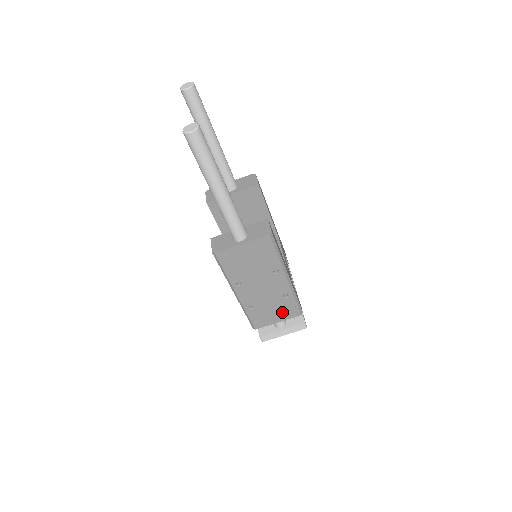
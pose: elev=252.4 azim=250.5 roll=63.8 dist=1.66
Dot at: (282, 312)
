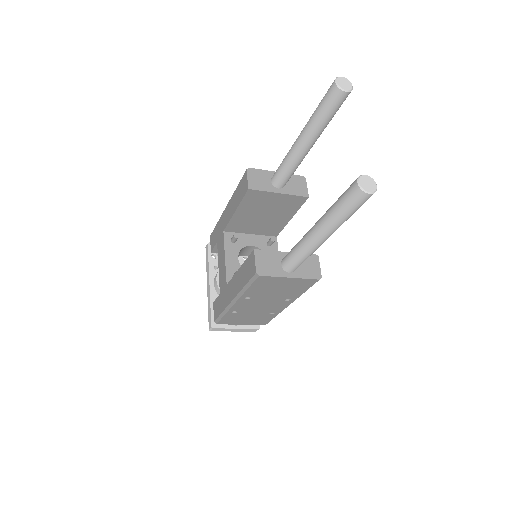
Dot at: (254, 320)
